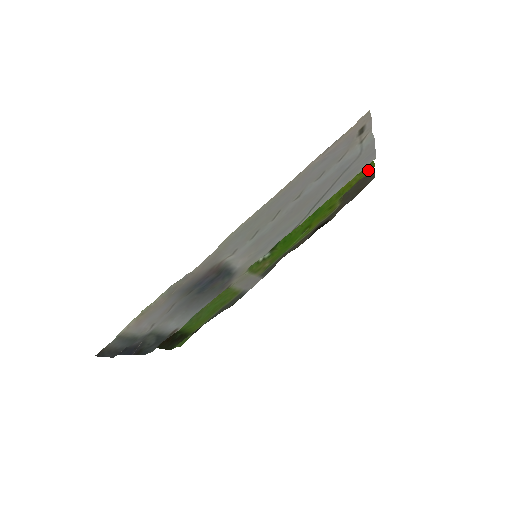
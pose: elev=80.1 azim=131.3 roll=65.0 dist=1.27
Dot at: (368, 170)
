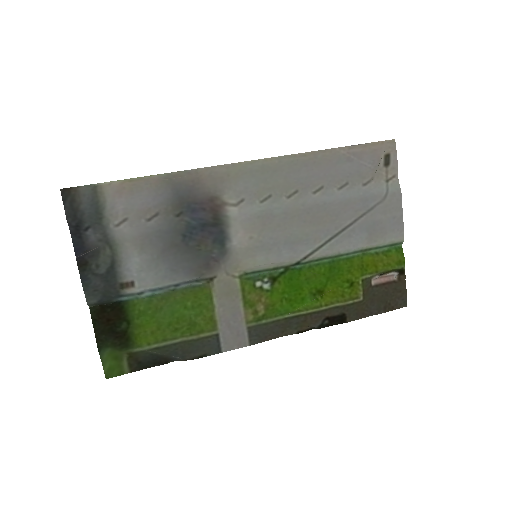
Dot at: (397, 262)
